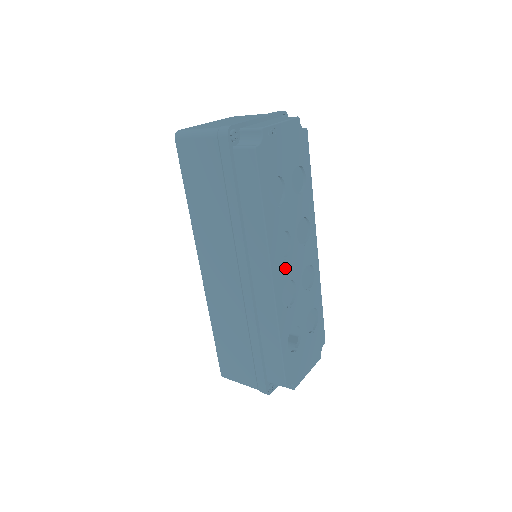
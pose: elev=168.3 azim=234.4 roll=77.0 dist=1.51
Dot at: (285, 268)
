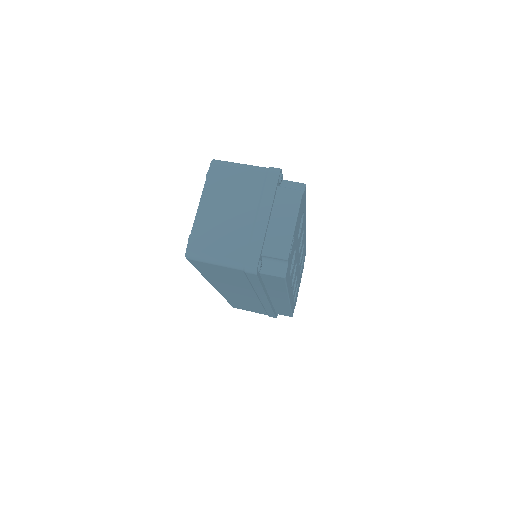
Dot at: (294, 281)
